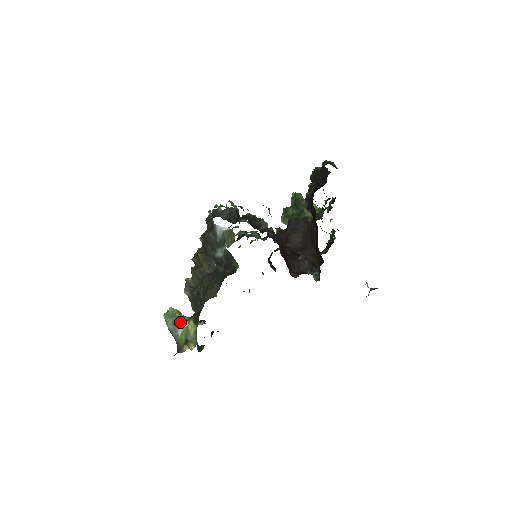
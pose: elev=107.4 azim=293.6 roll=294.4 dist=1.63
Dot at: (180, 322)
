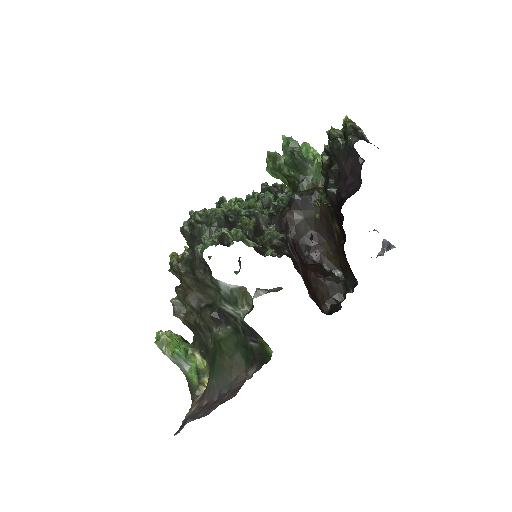
Dot at: (184, 359)
